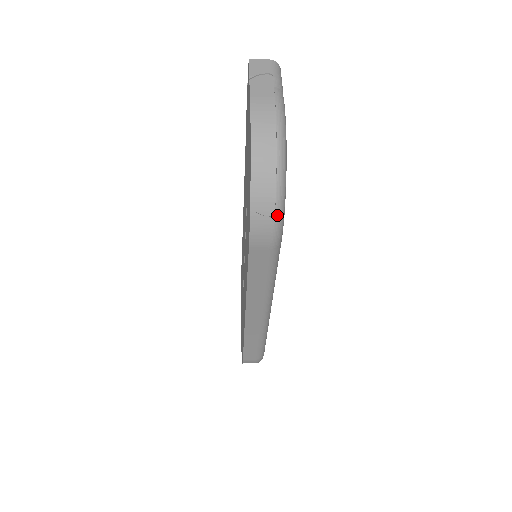
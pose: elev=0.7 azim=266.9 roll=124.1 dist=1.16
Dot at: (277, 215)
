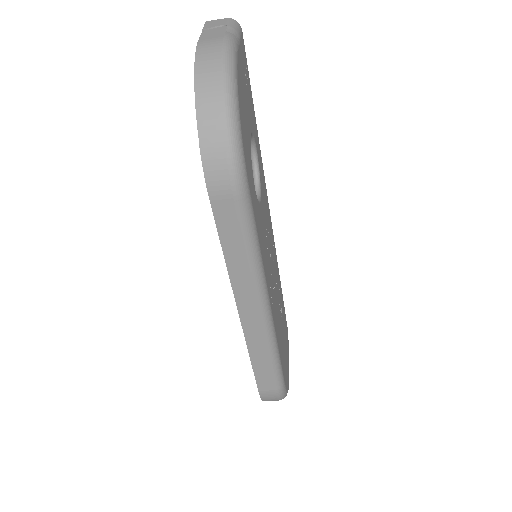
Dot at: (232, 151)
